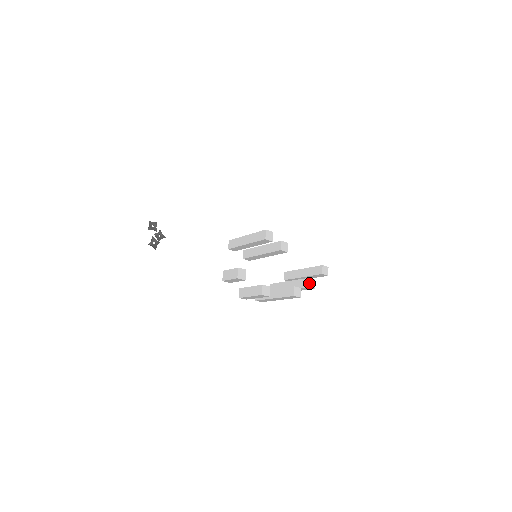
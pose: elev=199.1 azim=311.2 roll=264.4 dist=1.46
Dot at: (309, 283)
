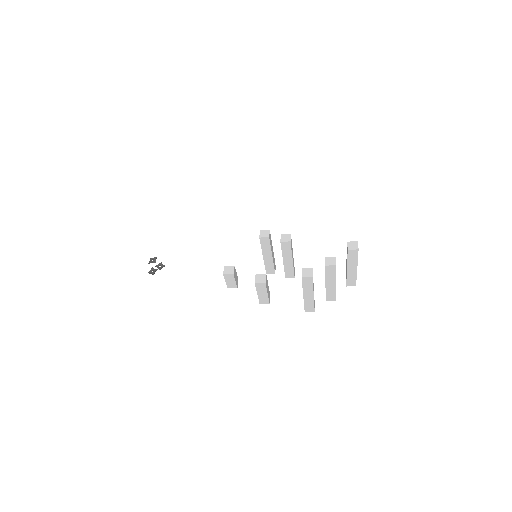
Dot at: (326, 262)
